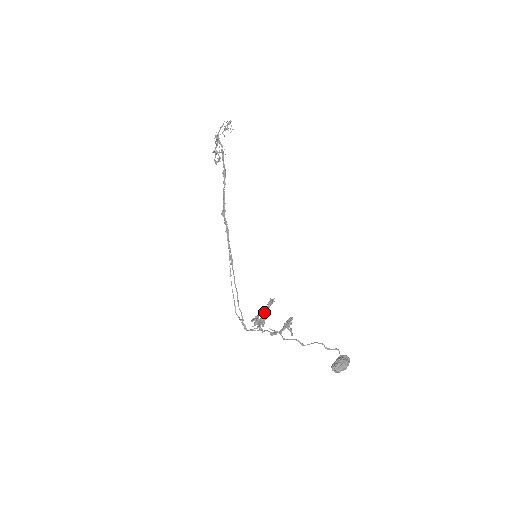
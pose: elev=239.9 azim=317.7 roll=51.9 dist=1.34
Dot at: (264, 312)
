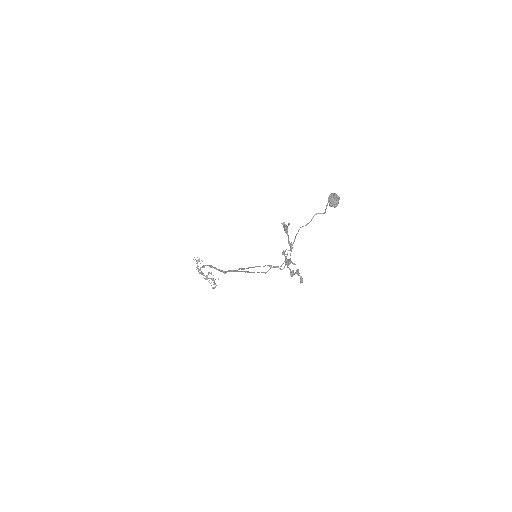
Dot at: occluded
